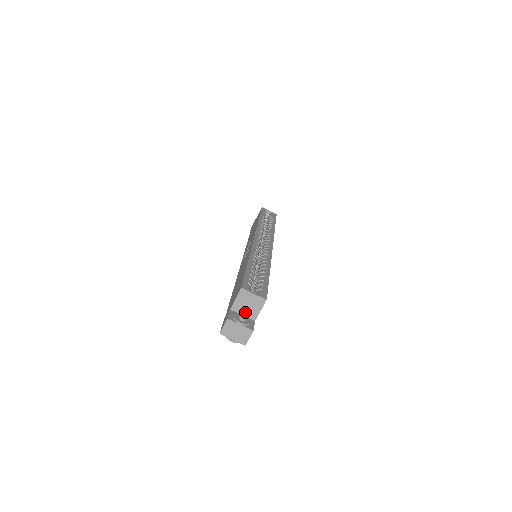
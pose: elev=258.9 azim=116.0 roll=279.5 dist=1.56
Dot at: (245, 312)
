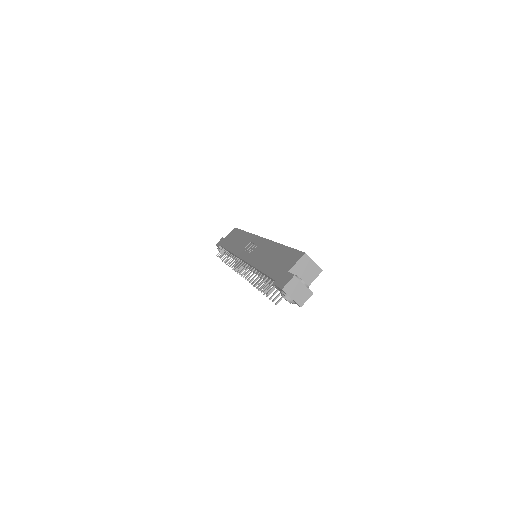
Dot at: occluded
